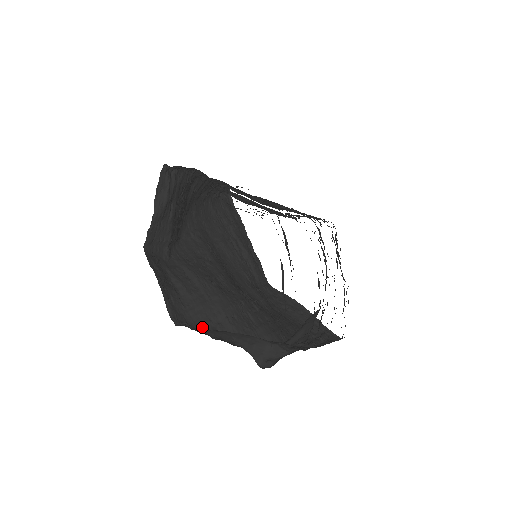
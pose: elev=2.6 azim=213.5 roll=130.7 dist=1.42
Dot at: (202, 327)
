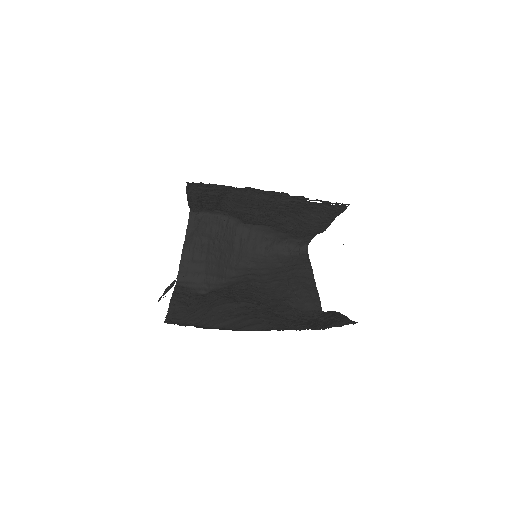
Dot at: (188, 324)
